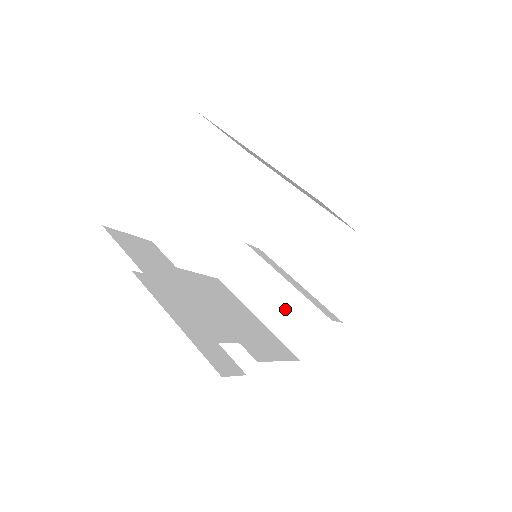
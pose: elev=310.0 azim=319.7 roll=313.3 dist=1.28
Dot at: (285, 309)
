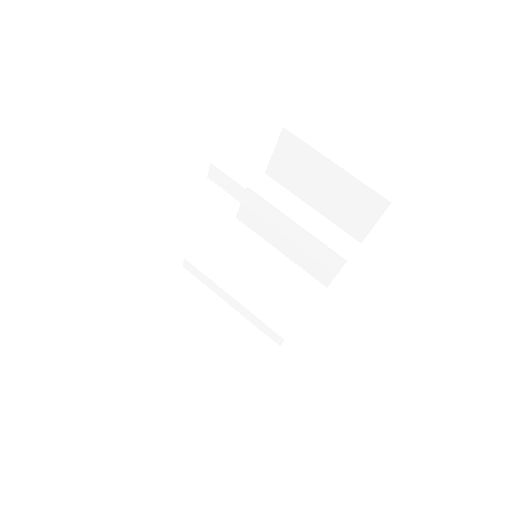
Dot at: occluded
